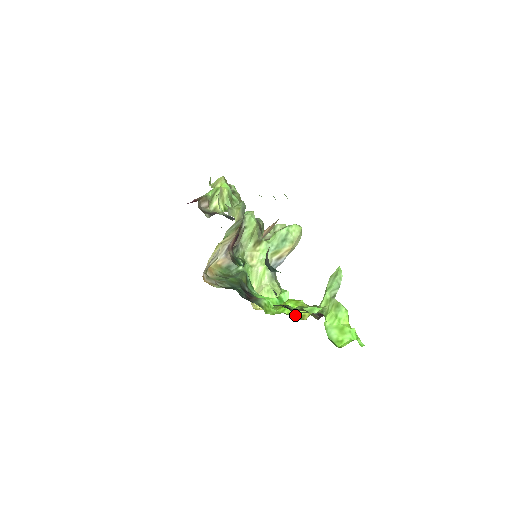
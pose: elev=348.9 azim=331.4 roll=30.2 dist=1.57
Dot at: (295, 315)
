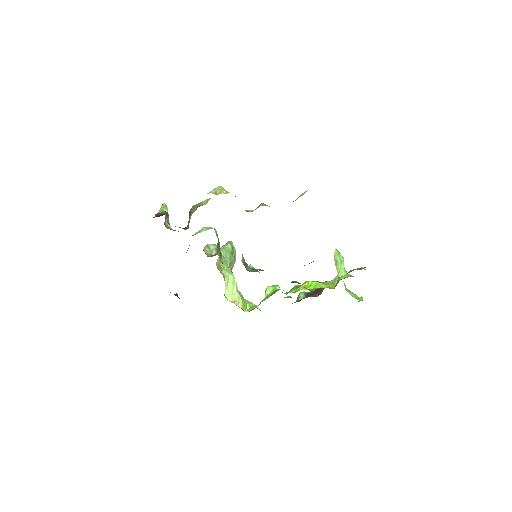
Dot at: (325, 287)
